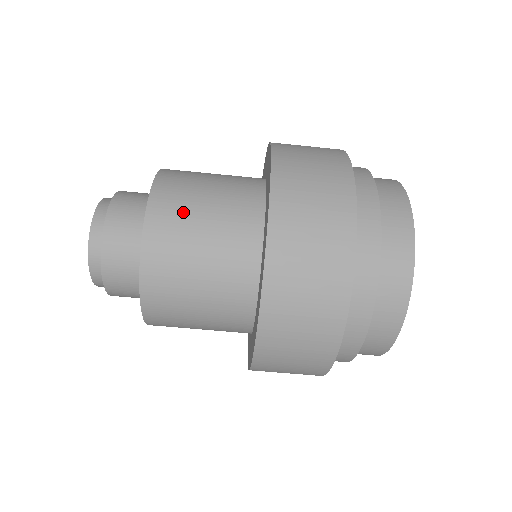
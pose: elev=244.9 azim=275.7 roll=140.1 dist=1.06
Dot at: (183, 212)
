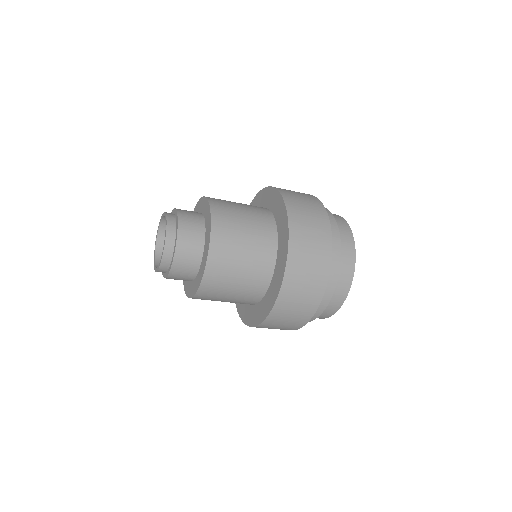
Dot at: (232, 226)
